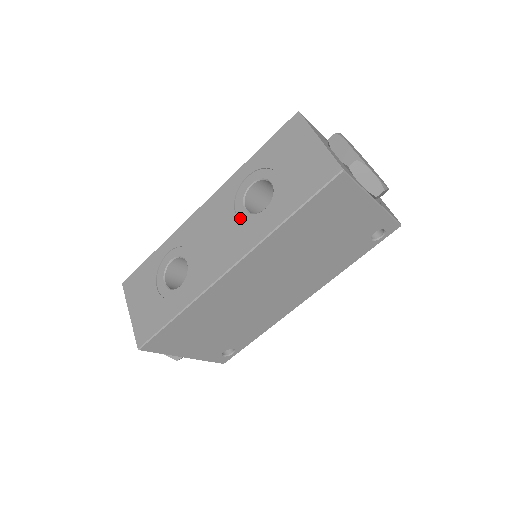
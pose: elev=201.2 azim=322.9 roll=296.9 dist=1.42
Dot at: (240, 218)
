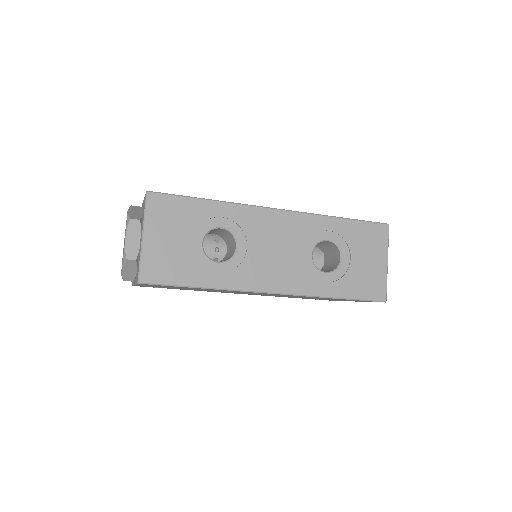
Dot at: (305, 259)
